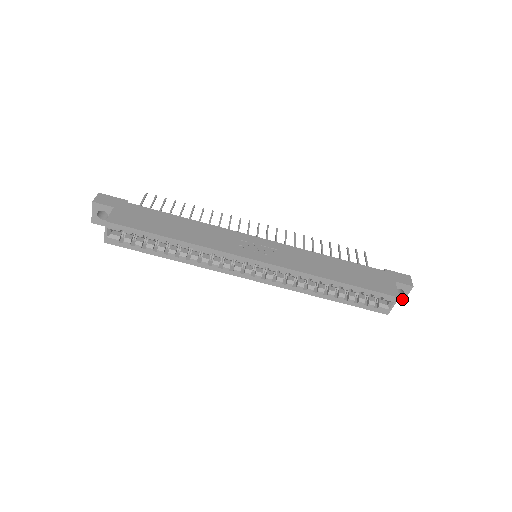
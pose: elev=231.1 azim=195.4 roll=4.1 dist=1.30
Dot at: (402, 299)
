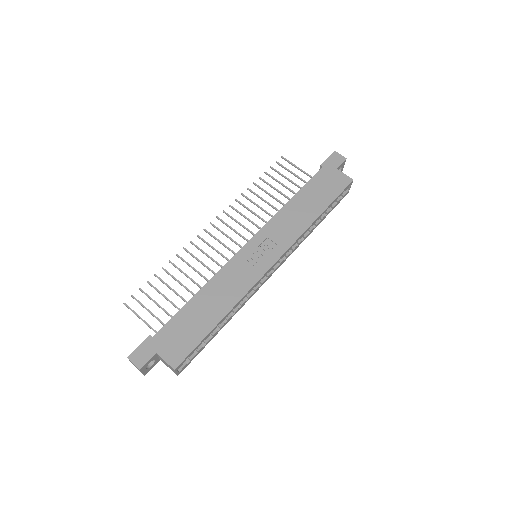
Dot at: (342, 170)
